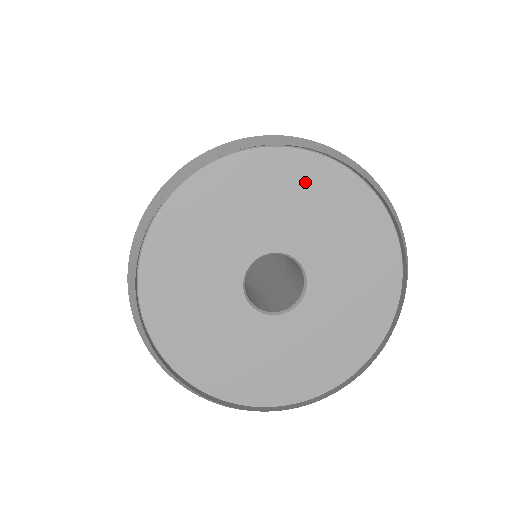
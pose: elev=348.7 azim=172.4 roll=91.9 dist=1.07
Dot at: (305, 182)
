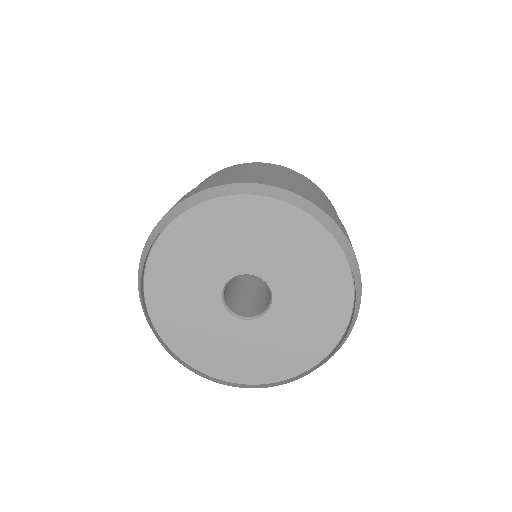
Dot at: (297, 235)
